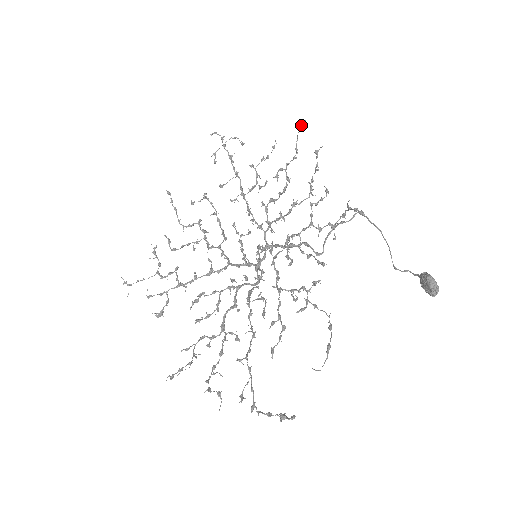
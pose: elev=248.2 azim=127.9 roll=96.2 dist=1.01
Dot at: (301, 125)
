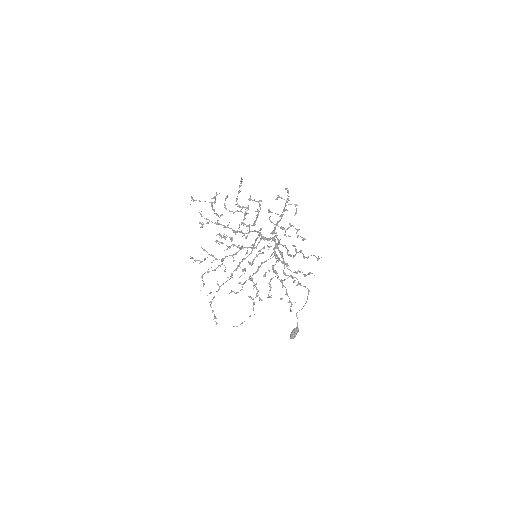
Dot at: (317, 260)
